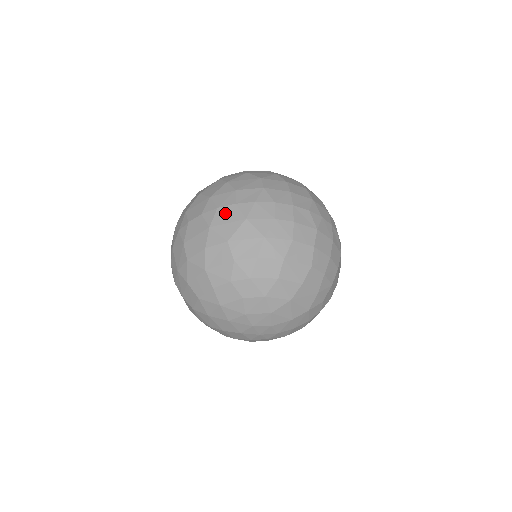
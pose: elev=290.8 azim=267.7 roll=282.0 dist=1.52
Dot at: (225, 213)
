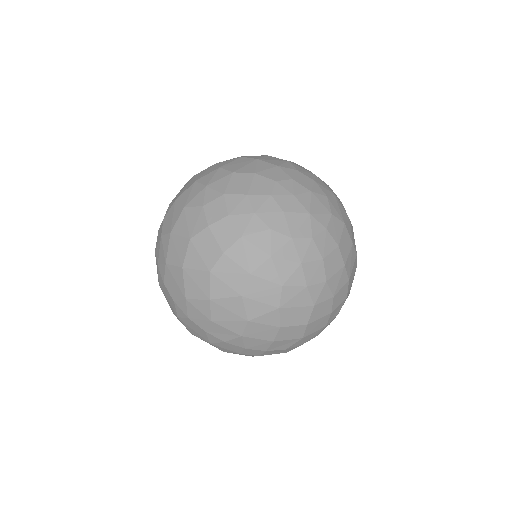
Dot at: (193, 326)
